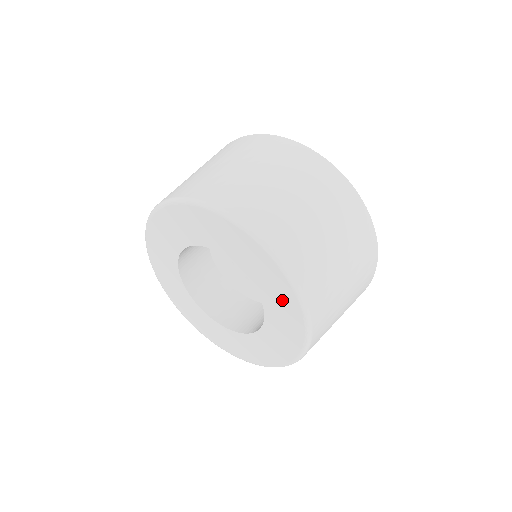
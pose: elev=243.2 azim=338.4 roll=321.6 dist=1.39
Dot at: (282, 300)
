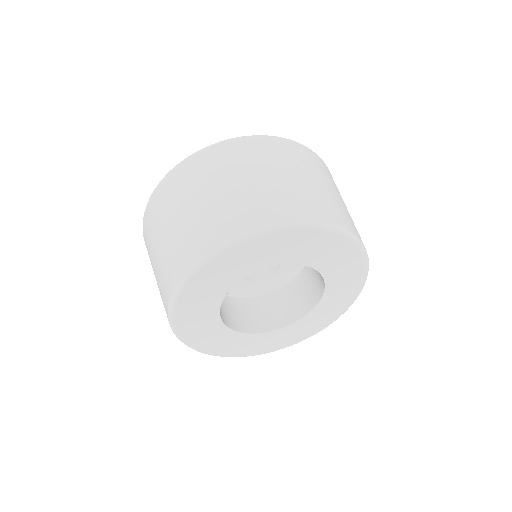
Dot at: (330, 313)
